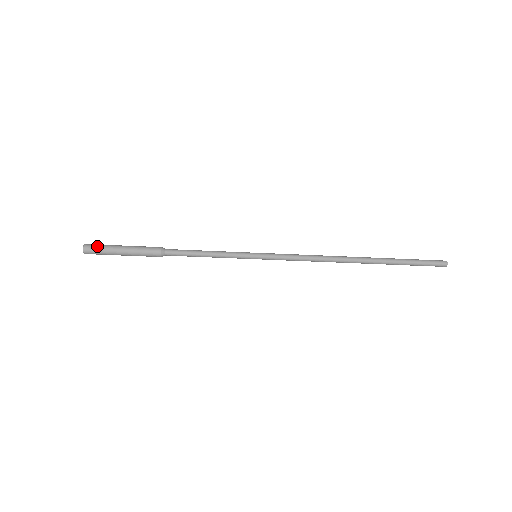
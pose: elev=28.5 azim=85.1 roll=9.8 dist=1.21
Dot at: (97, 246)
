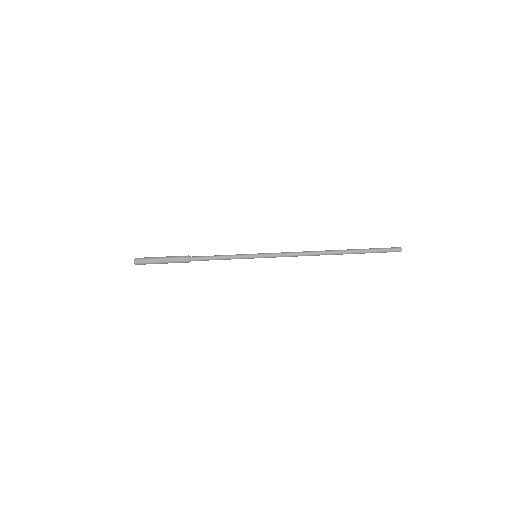
Dot at: (145, 257)
